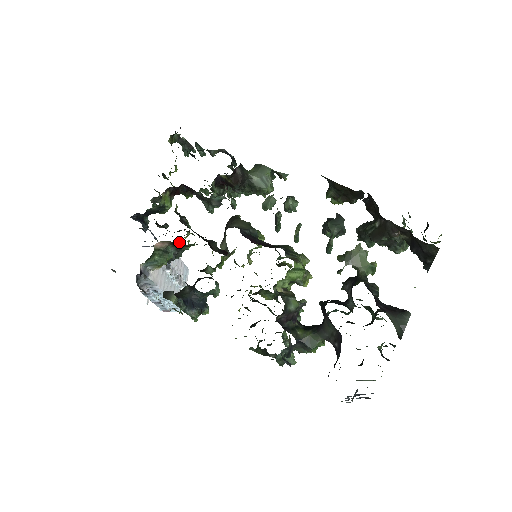
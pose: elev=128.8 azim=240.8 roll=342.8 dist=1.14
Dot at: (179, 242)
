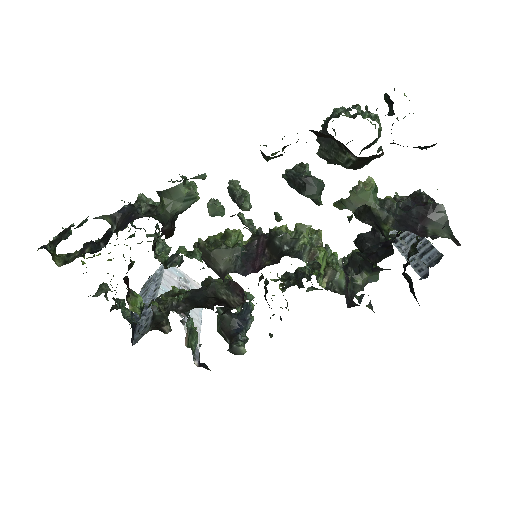
Dot at: occluded
